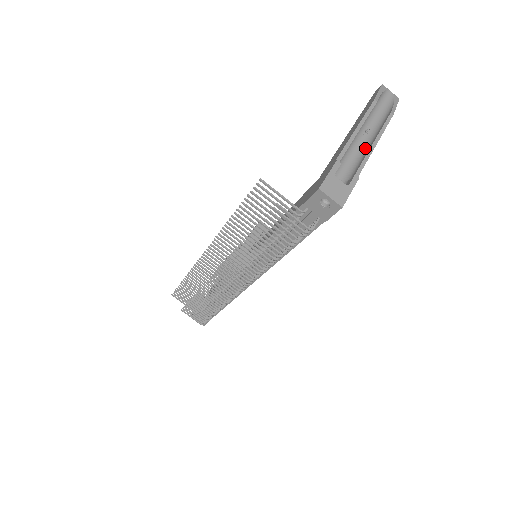
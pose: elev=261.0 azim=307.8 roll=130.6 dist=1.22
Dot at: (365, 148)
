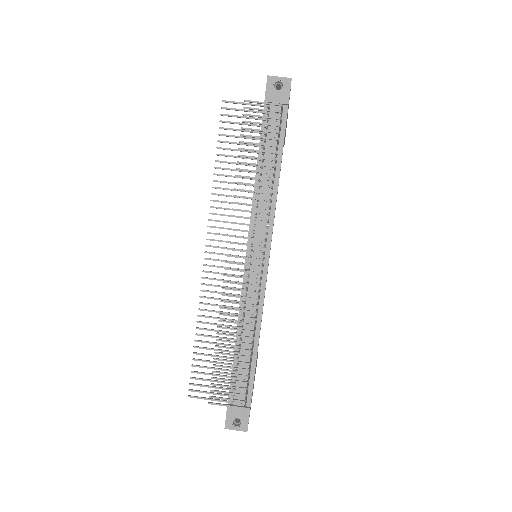
Dot at: occluded
